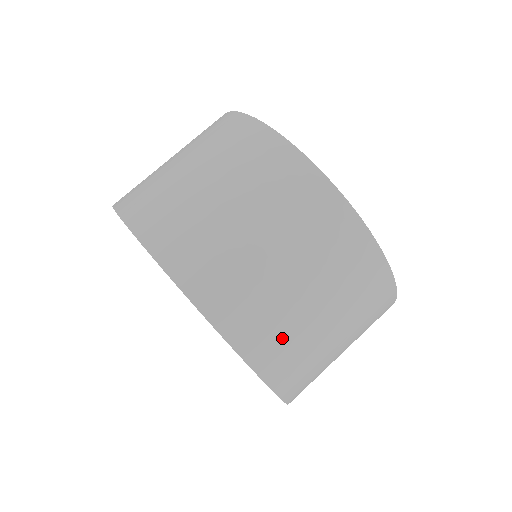
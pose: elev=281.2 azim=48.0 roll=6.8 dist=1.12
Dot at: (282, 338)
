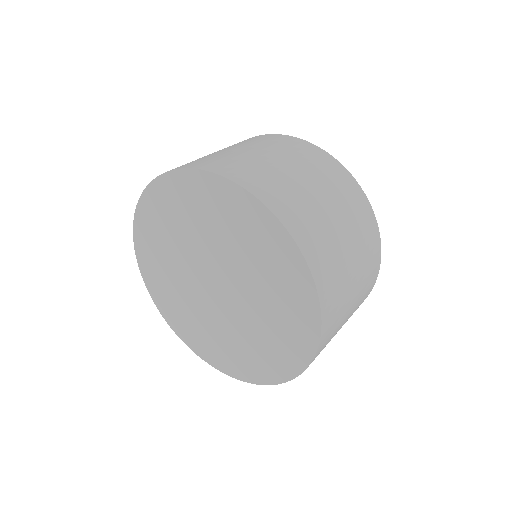
Dot at: (338, 295)
